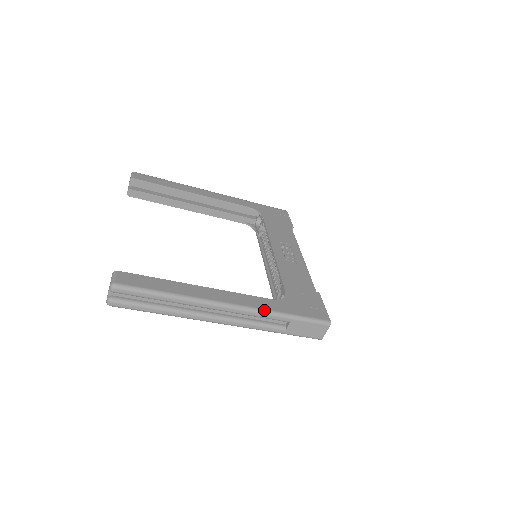
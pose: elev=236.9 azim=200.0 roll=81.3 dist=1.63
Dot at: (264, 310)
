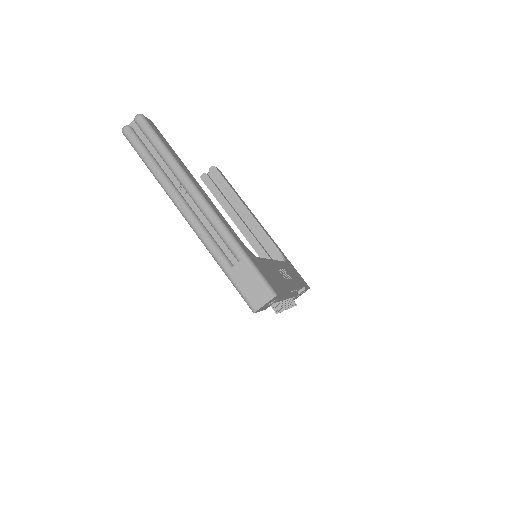
Dot at: (228, 229)
